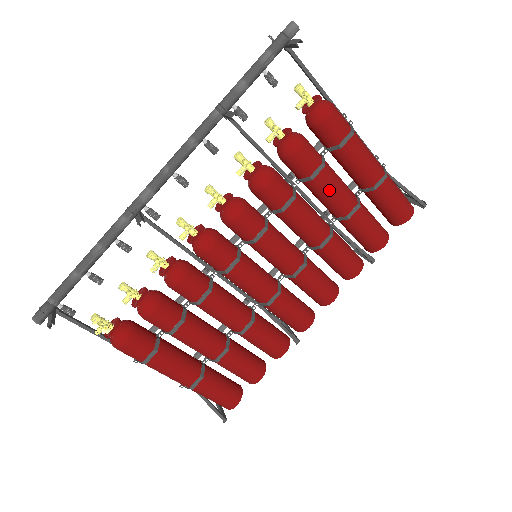
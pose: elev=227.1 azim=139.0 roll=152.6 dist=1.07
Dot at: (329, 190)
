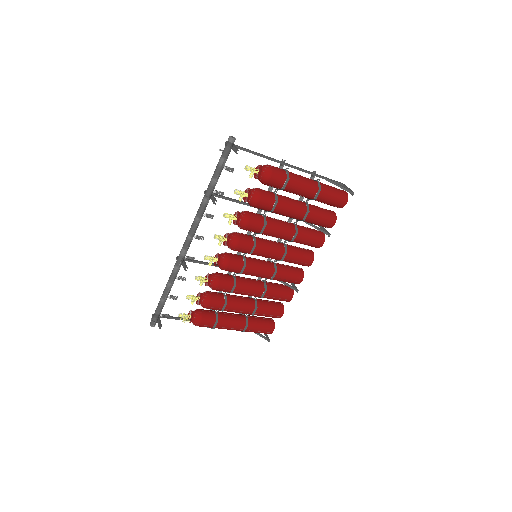
Dot at: (286, 212)
